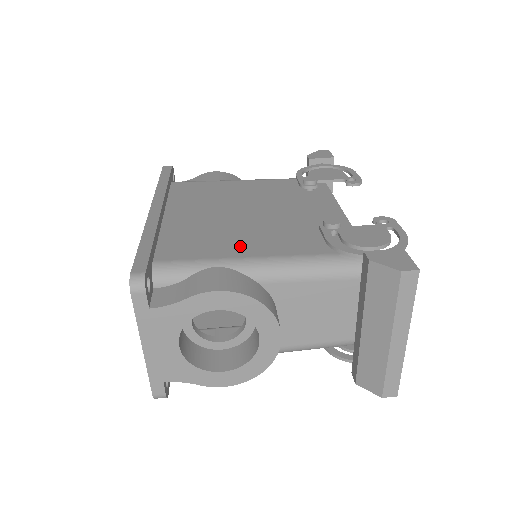
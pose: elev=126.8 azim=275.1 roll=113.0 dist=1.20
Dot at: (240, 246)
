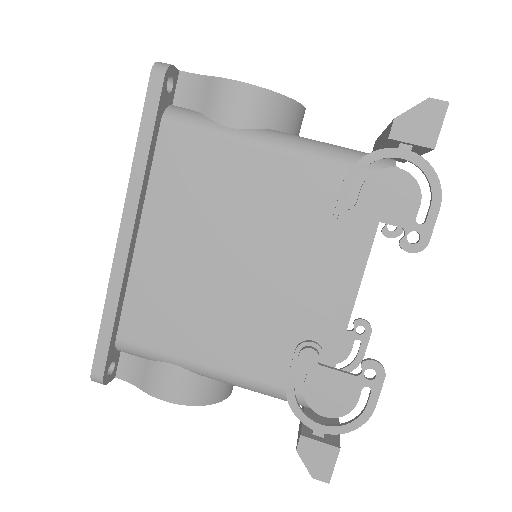
Dot at: (203, 342)
